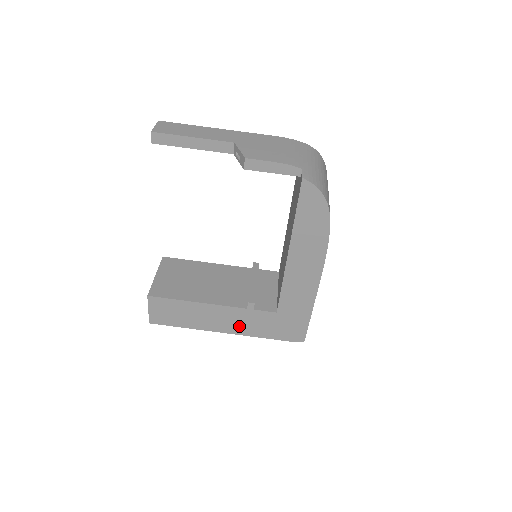
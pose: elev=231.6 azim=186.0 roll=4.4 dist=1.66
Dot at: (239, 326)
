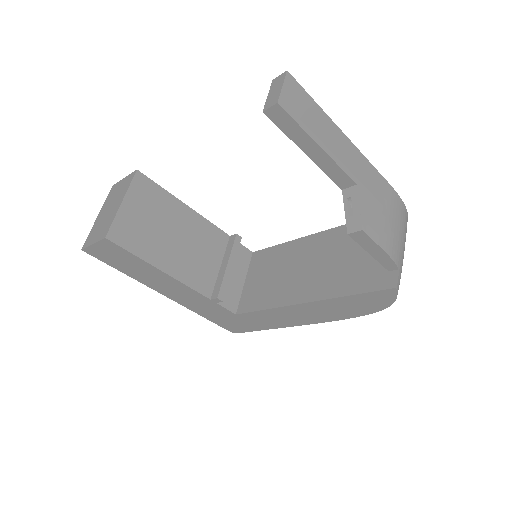
Dot at: (186, 300)
